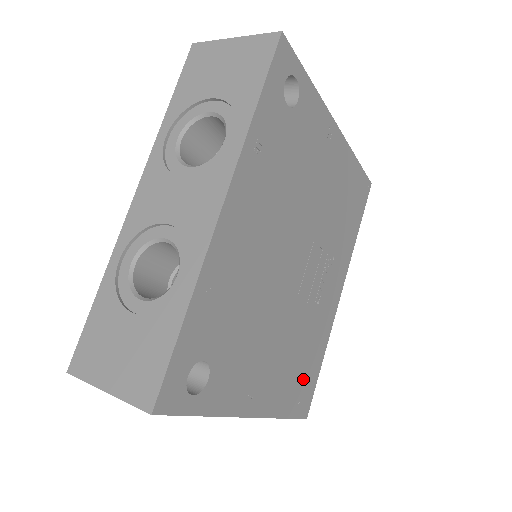
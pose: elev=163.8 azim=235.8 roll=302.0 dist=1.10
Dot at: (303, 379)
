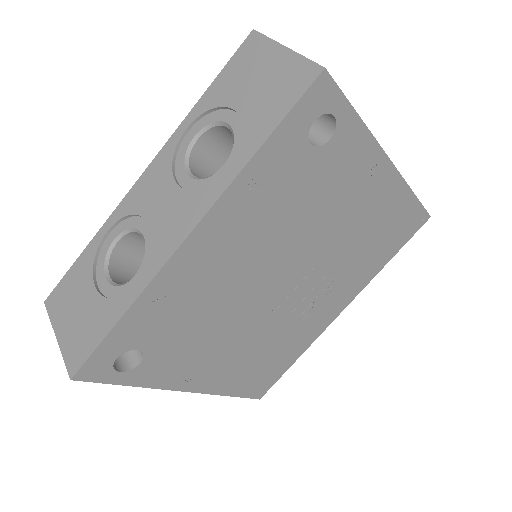
Dot at: (264, 371)
